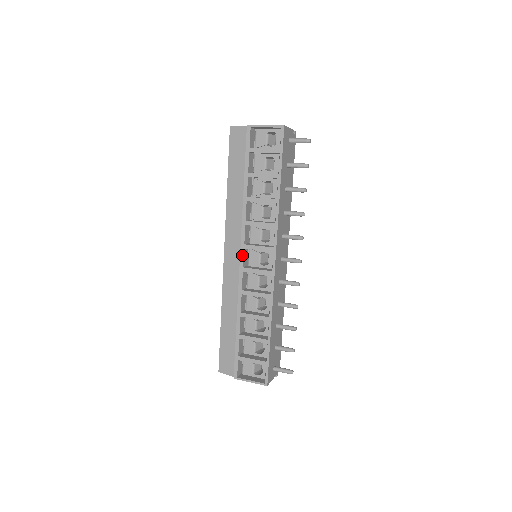
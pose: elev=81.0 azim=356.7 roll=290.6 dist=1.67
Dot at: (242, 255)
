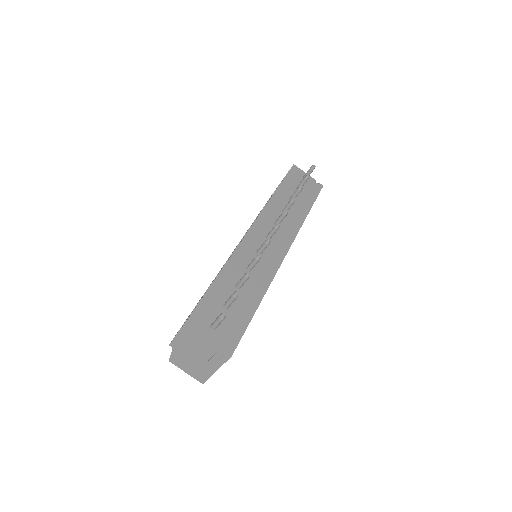
Dot at: occluded
